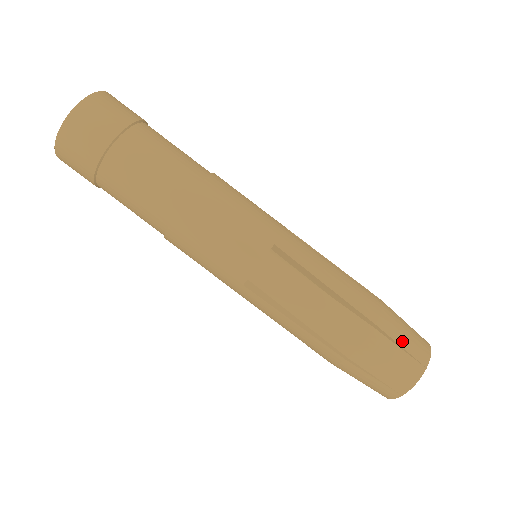
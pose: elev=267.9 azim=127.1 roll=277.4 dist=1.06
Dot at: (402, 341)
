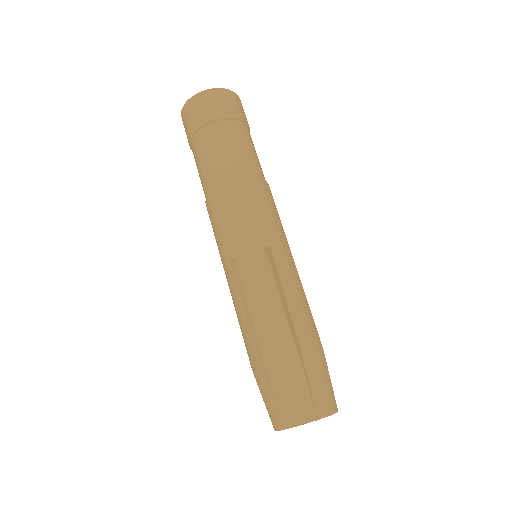
Dot at: occluded
